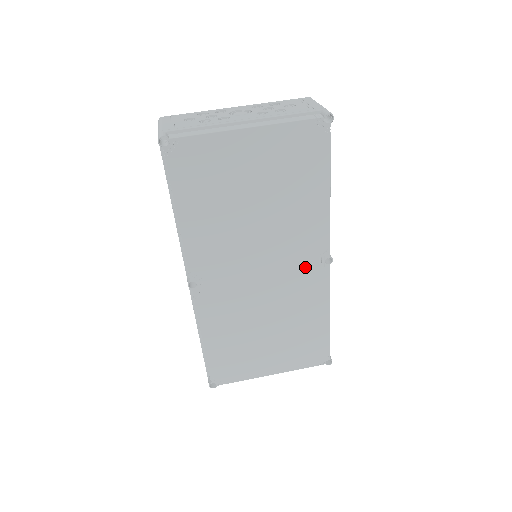
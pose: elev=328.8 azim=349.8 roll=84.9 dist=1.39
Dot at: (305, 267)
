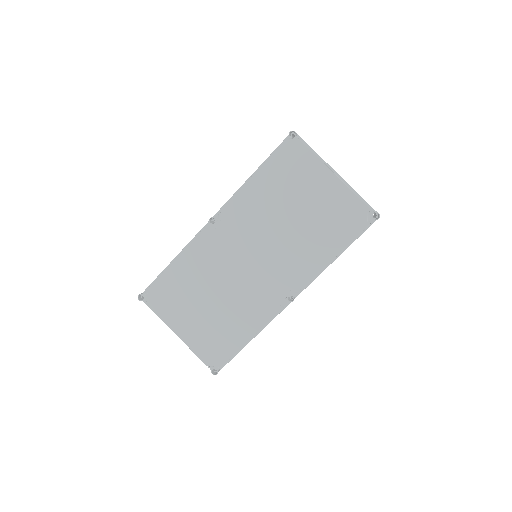
Dot at: (275, 286)
